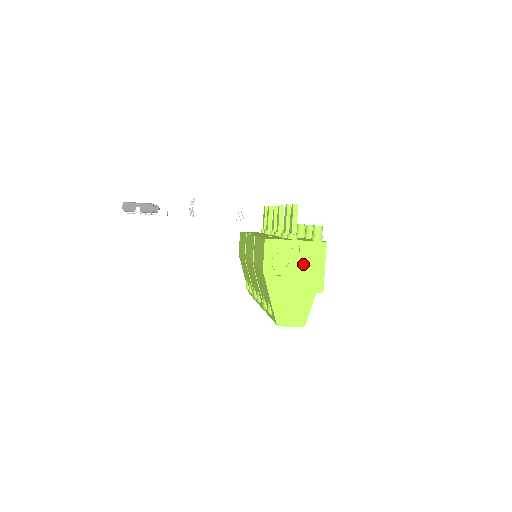
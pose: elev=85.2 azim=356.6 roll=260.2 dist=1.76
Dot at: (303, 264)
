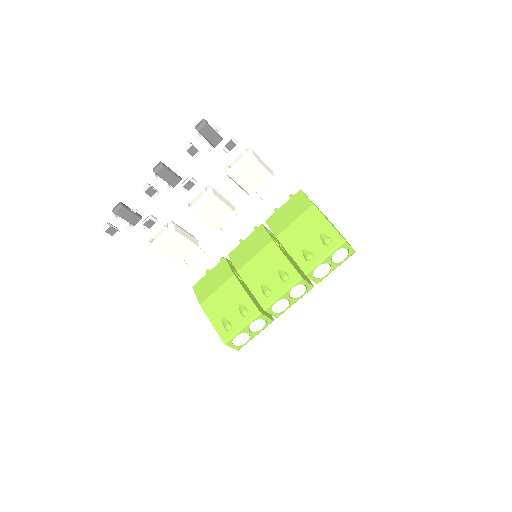
Dot at: occluded
